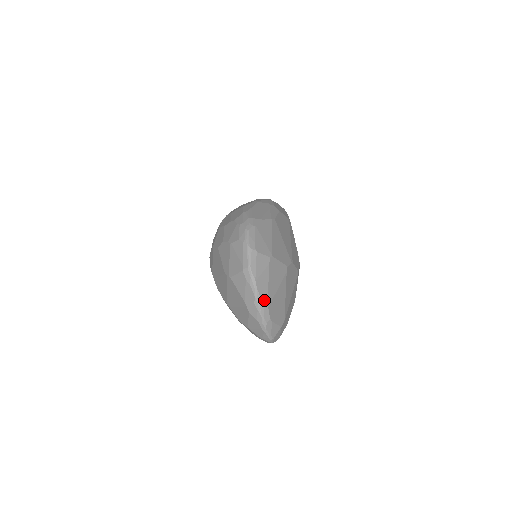
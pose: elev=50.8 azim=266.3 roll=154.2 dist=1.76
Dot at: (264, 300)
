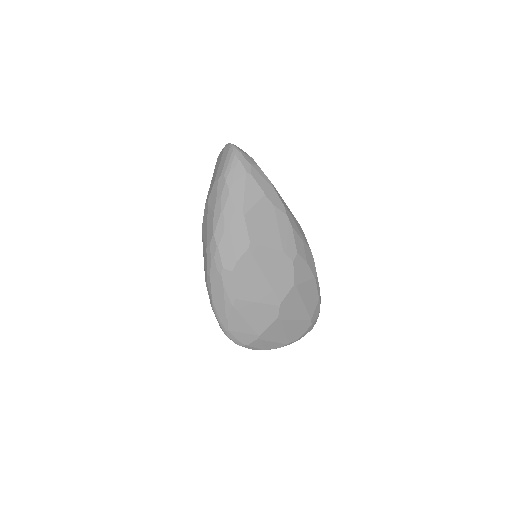
Dot at: (281, 346)
